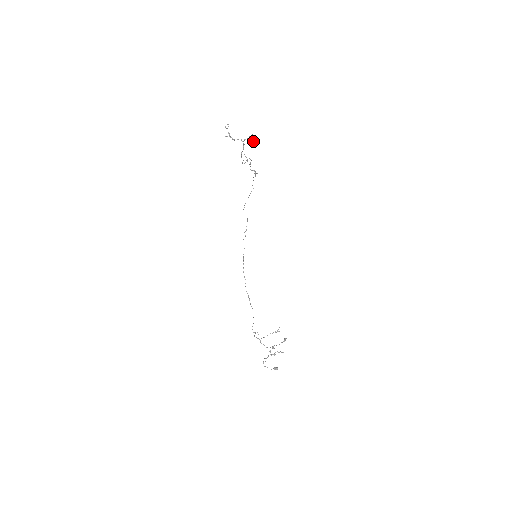
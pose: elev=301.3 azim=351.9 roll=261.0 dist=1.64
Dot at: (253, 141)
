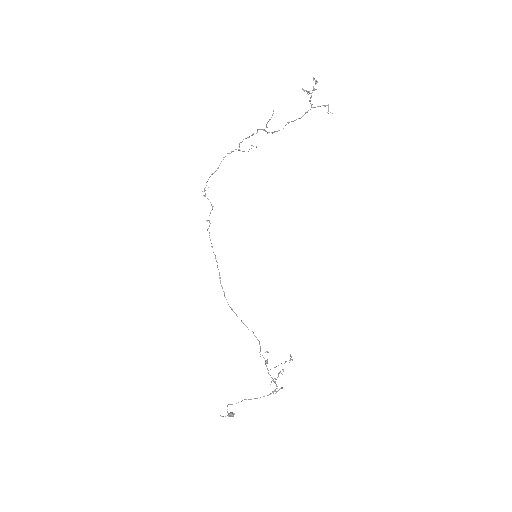
Dot at: occluded
